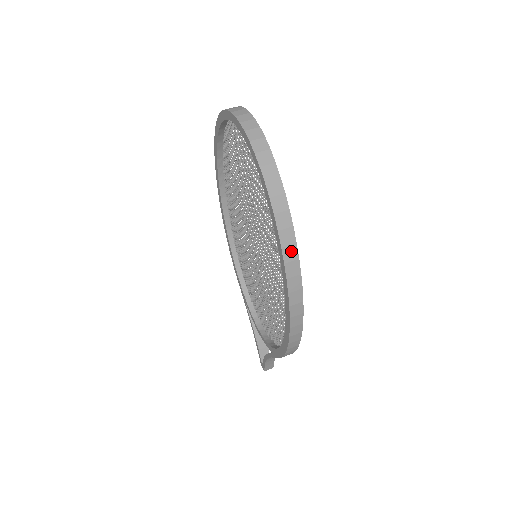
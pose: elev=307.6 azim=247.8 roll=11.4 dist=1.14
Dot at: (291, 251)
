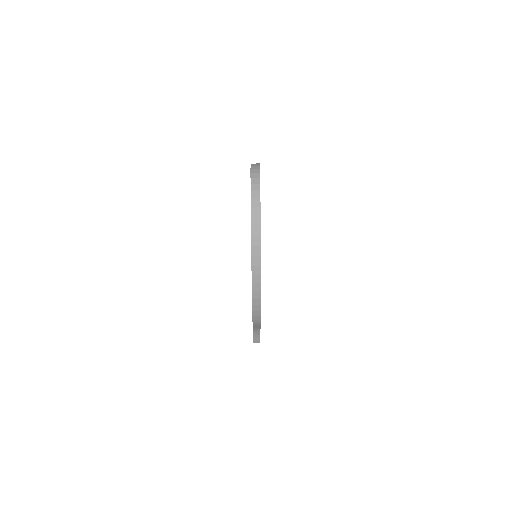
Dot at: (257, 250)
